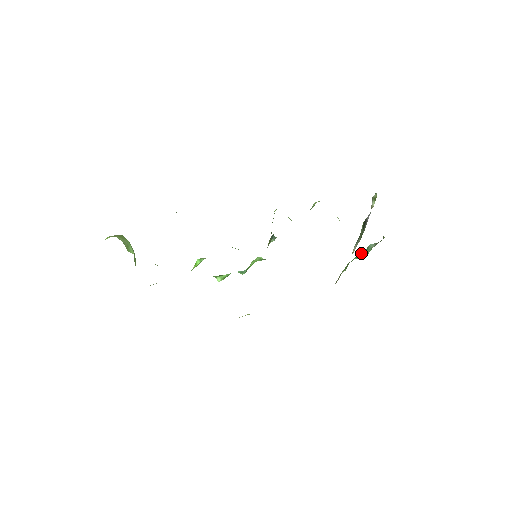
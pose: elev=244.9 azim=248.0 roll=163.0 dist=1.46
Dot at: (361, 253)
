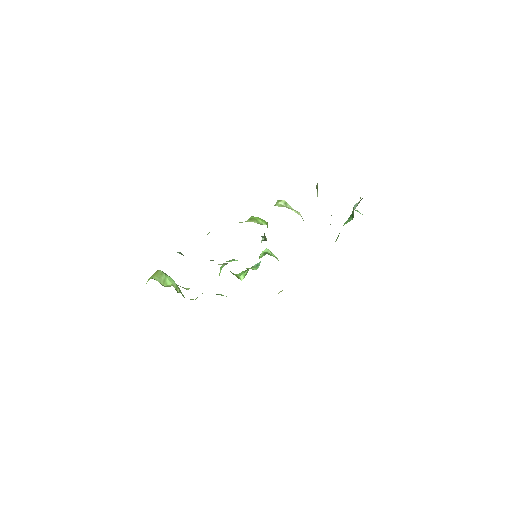
Dot at: occluded
